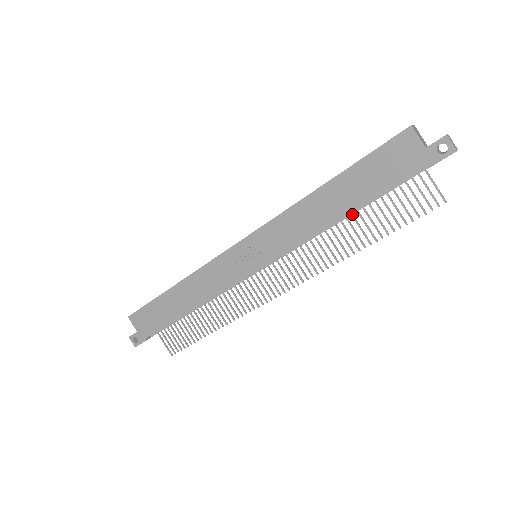
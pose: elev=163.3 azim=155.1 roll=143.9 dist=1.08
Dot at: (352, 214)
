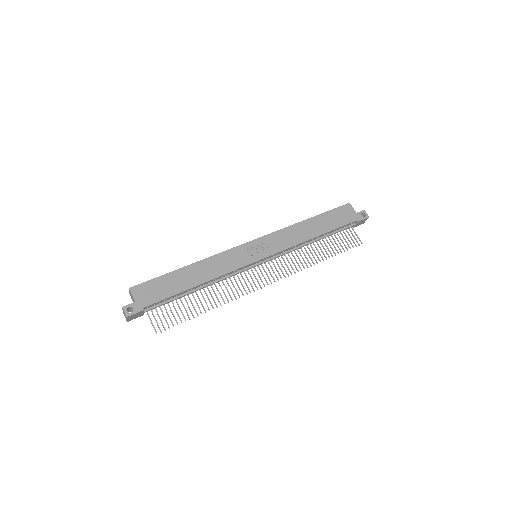
Dot at: (320, 239)
